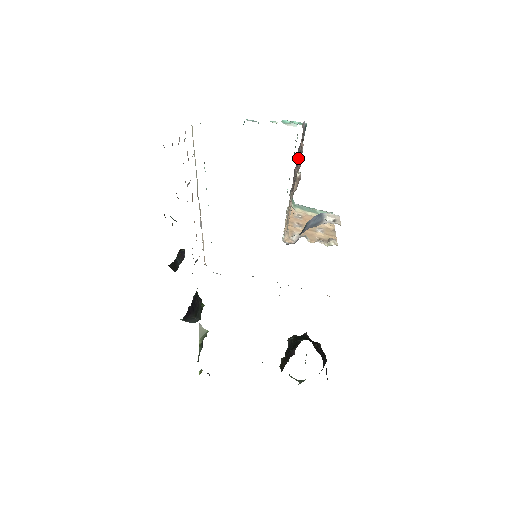
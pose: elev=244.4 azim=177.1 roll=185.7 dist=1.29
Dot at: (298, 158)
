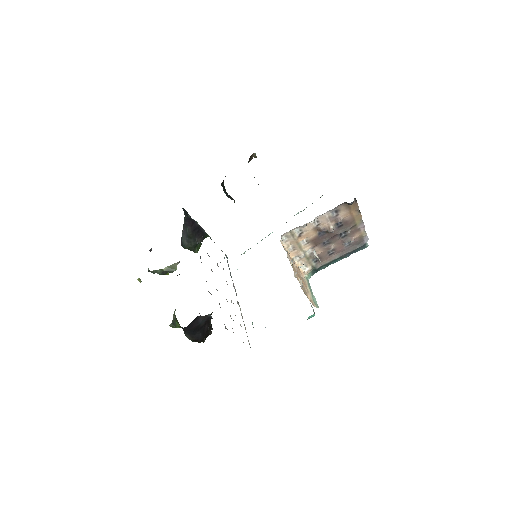
Dot at: (342, 223)
